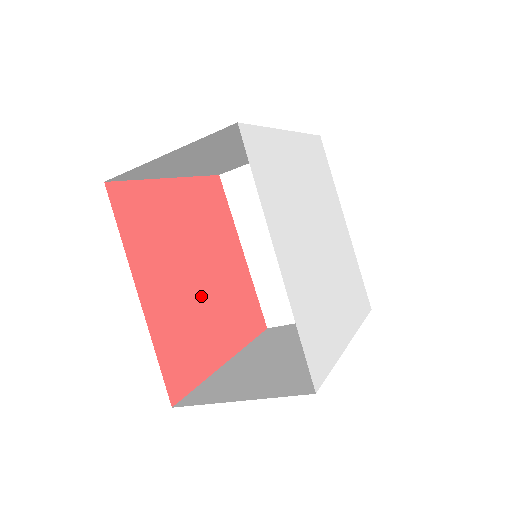
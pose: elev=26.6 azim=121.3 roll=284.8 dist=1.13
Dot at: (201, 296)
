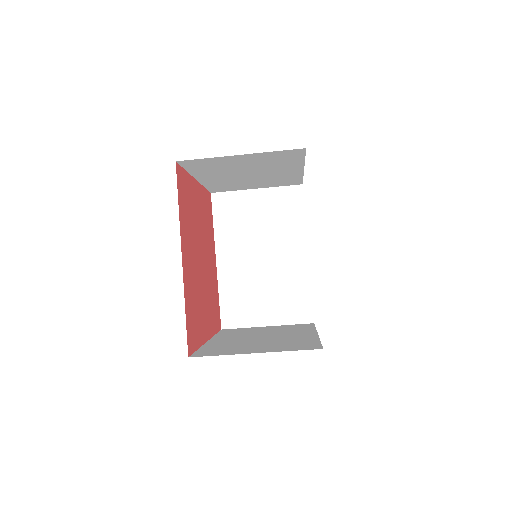
Dot at: (201, 280)
